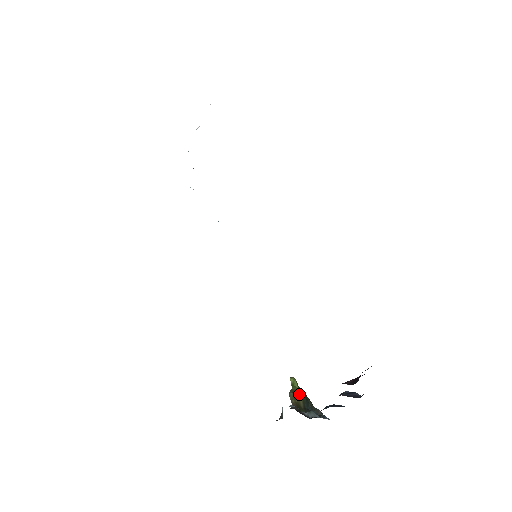
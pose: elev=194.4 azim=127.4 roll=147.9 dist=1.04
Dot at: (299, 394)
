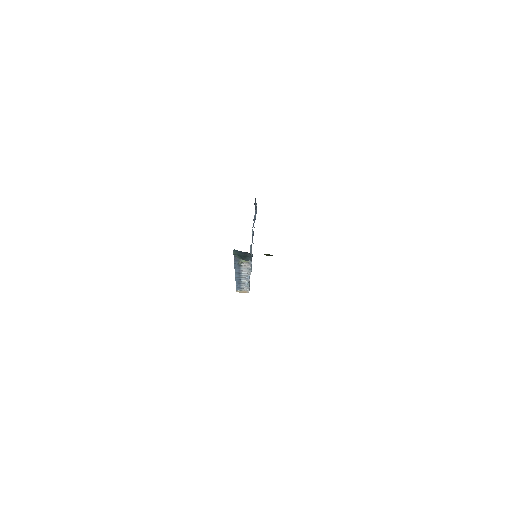
Dot at: (266, 254)
